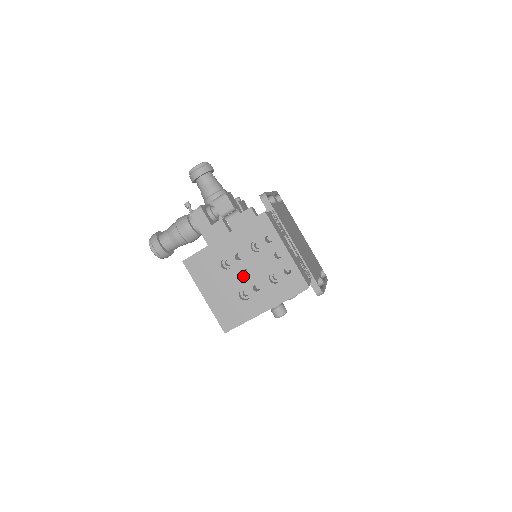
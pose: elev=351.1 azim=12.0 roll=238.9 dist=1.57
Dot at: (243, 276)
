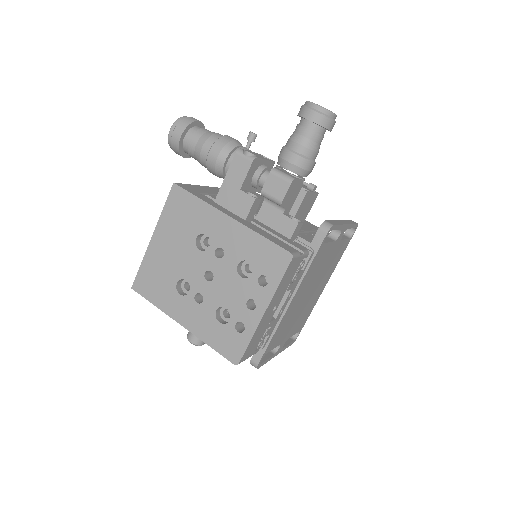
Dot at: (202, 273)
